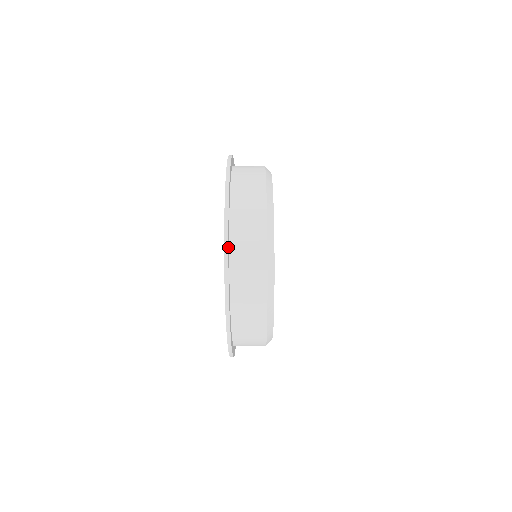
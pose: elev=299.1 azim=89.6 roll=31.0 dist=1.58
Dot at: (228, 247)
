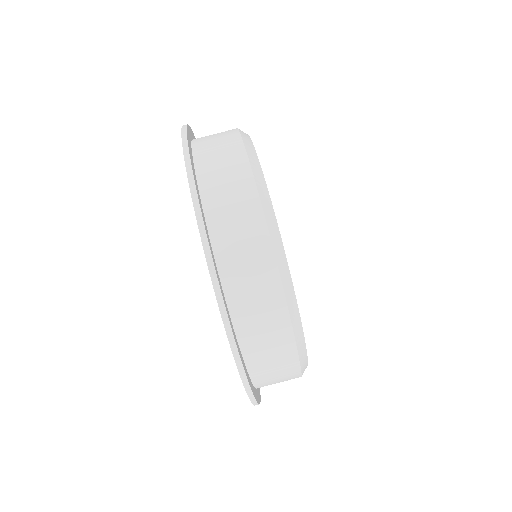
Dot at: (212, 258)
